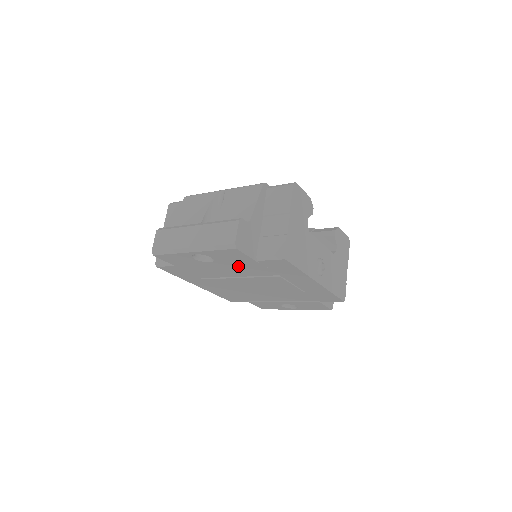
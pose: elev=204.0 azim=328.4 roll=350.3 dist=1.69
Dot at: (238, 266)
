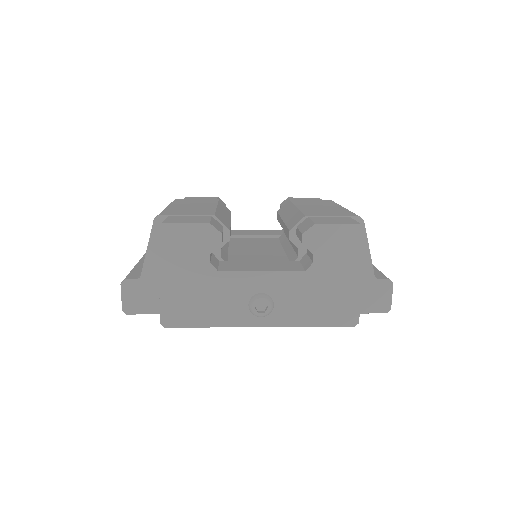
Dot at: occluded
